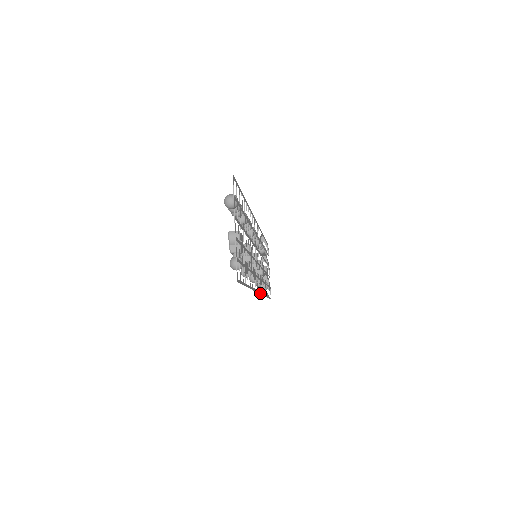
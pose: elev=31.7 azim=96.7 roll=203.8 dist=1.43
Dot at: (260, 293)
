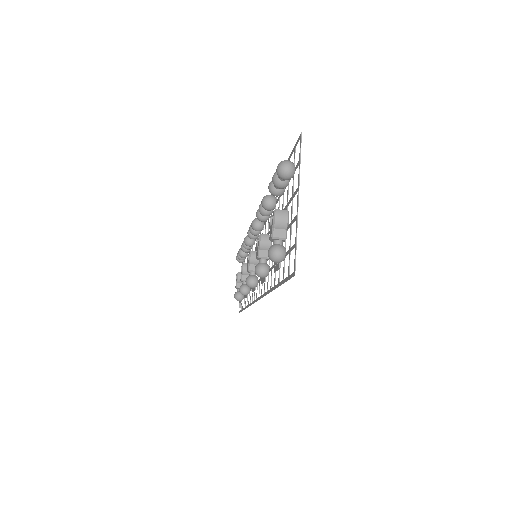
Dot at: (254, 302)
